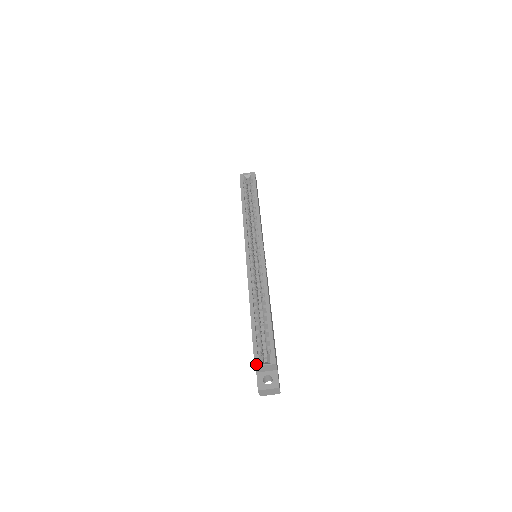
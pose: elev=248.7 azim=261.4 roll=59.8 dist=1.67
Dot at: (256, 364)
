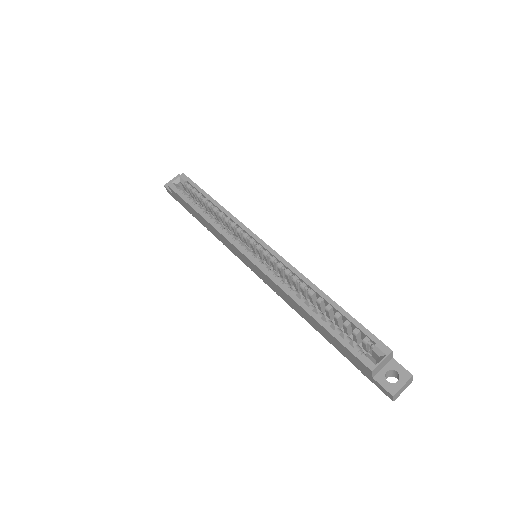
Dot at: (371, 367)
